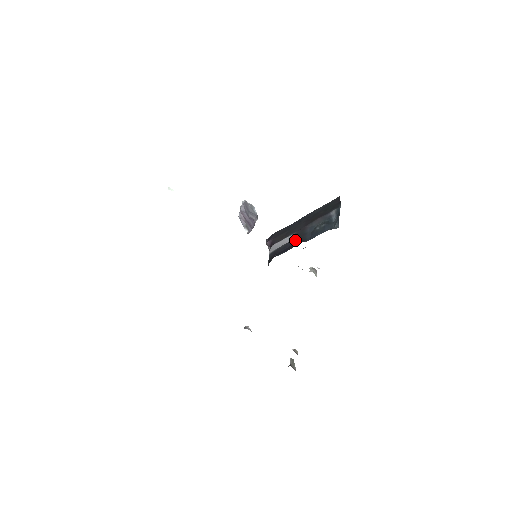
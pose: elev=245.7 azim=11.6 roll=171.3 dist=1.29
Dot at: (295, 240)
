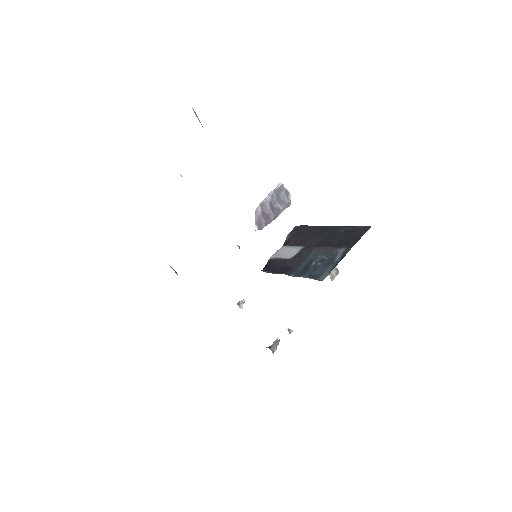
Dot at: (290, 263)
